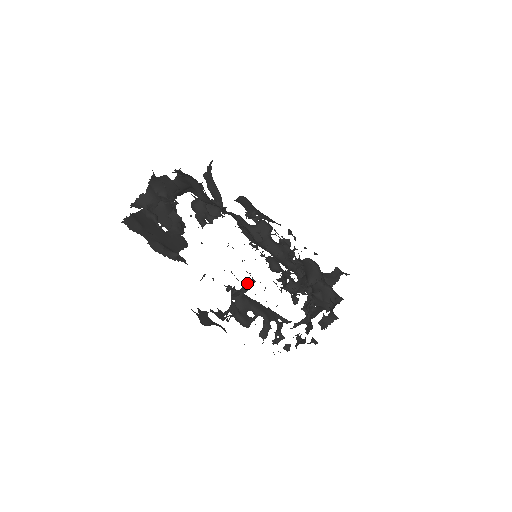
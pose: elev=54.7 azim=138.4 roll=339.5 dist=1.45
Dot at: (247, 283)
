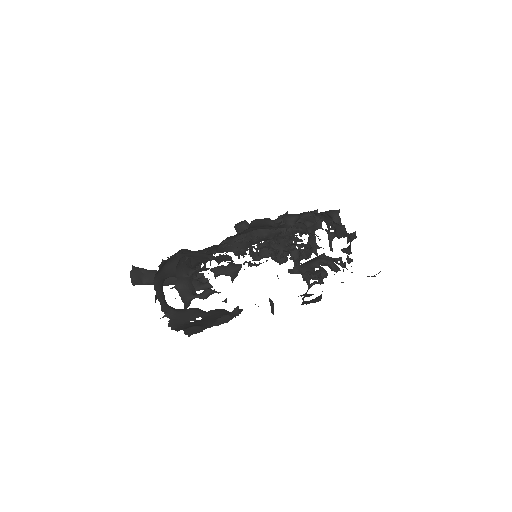
Dot at: (293, 254)
